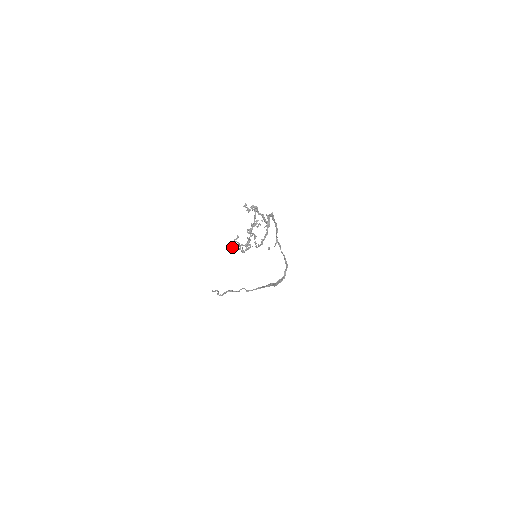
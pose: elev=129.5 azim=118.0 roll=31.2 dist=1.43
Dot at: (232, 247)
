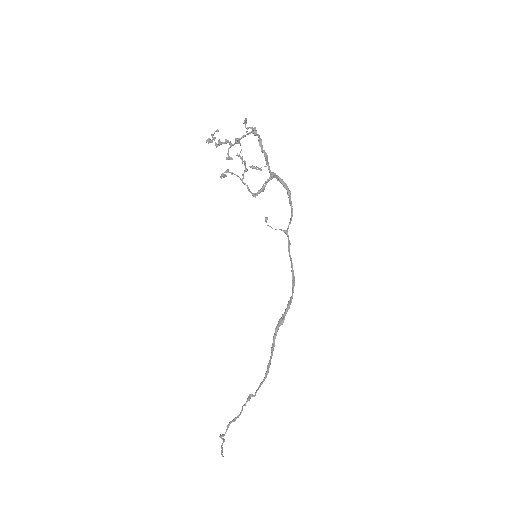
Dot at: (206, 140)
